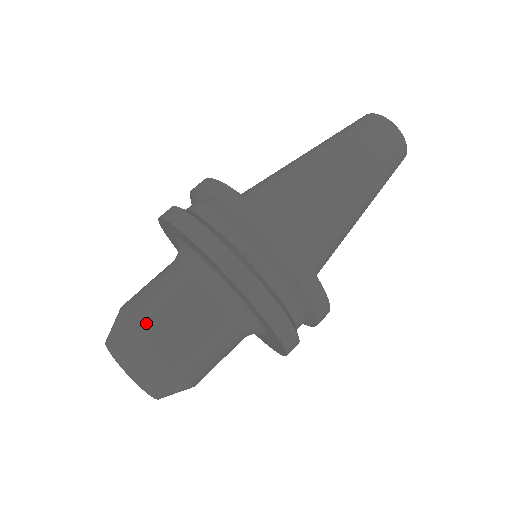
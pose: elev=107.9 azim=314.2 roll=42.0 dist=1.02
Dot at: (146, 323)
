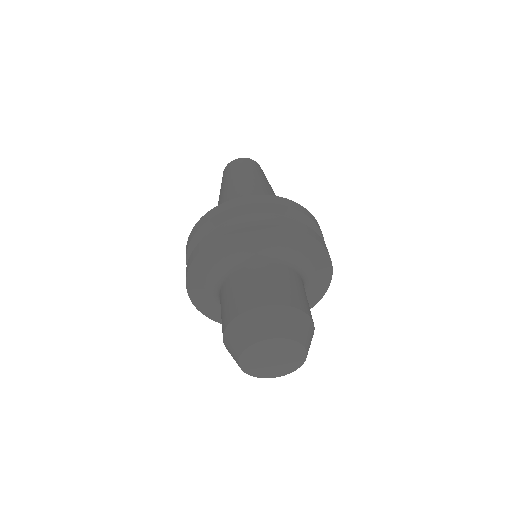
Dot at: (251, 302)
